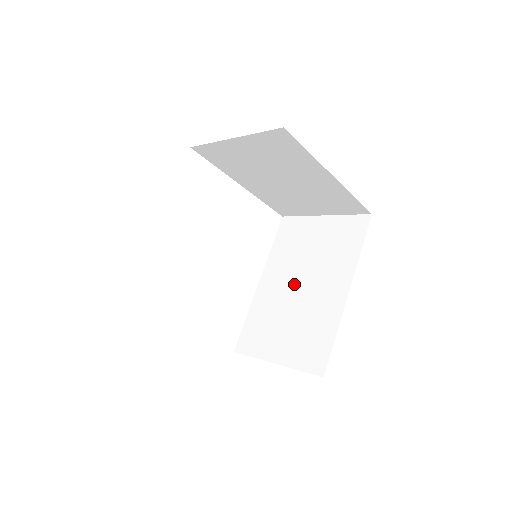
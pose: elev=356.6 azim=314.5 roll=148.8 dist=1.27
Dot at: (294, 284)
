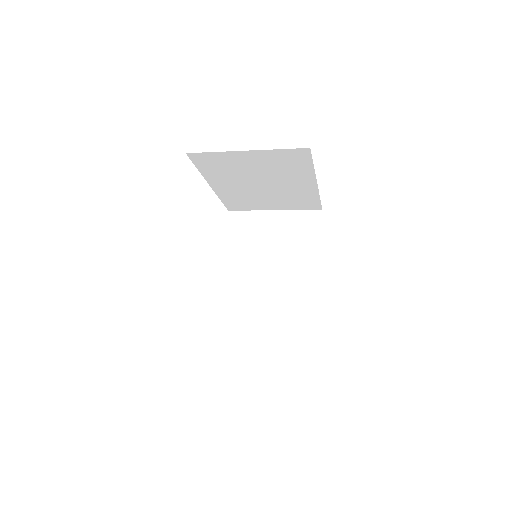
Dot at: (262, 274)
